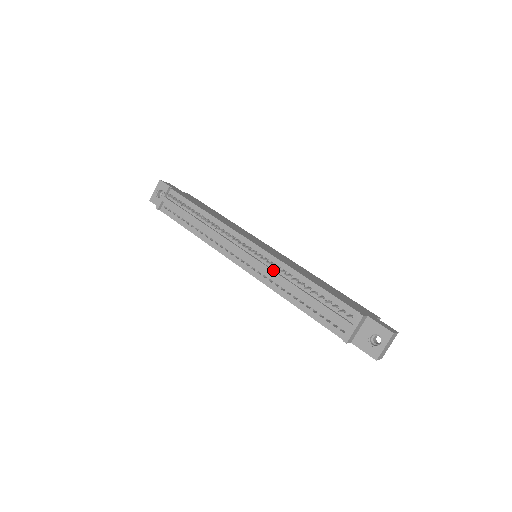
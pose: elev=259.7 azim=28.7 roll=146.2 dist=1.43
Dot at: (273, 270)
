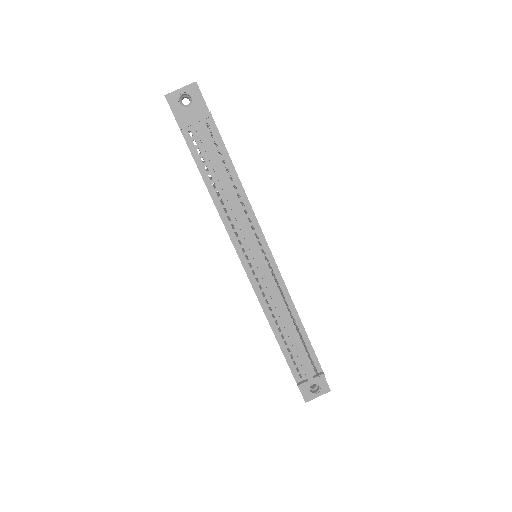
Dot at: (277, 296)
